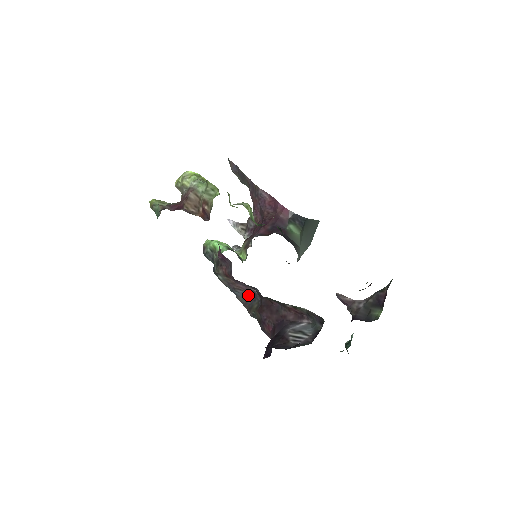
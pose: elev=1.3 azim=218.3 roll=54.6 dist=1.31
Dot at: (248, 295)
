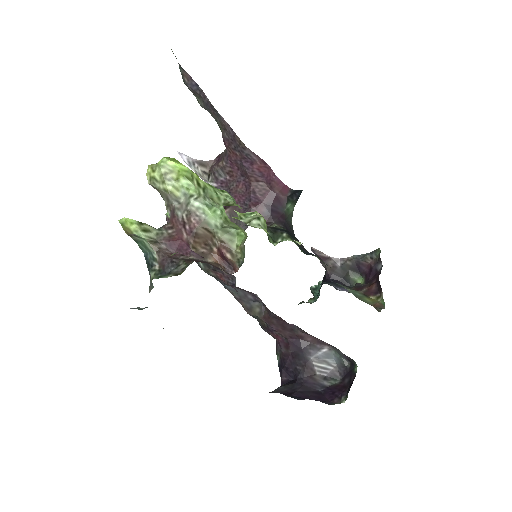
Dot at: (243, 292)
